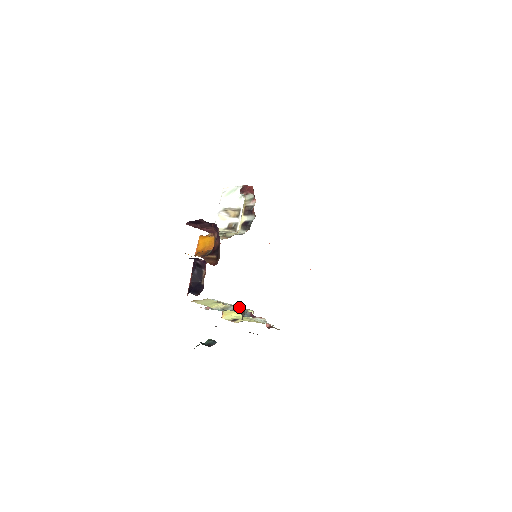
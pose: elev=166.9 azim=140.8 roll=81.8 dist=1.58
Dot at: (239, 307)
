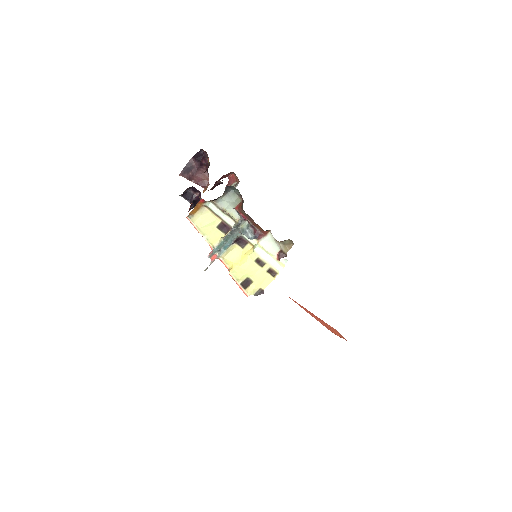
Dot at: (237, 206)
